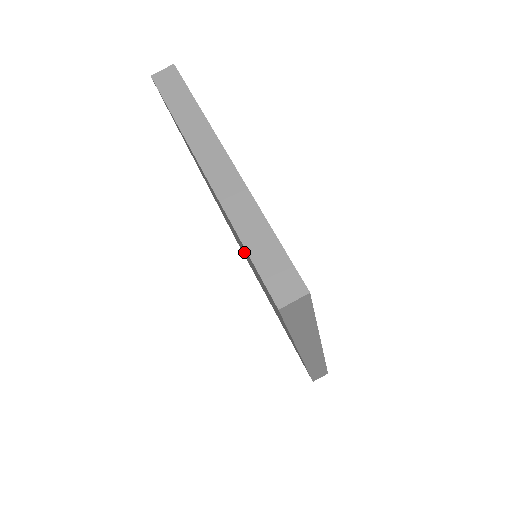
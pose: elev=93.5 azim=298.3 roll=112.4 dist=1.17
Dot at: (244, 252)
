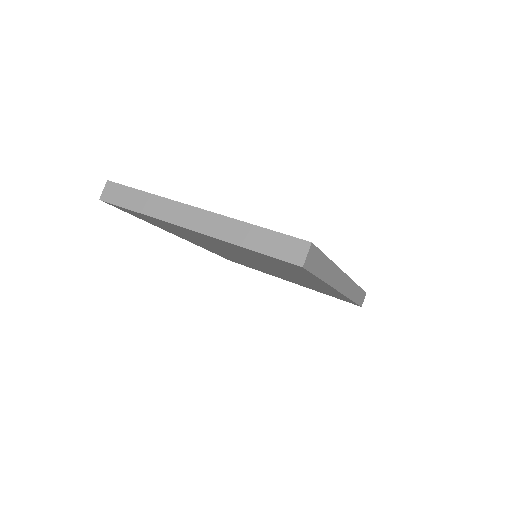
Dot at: occluded
